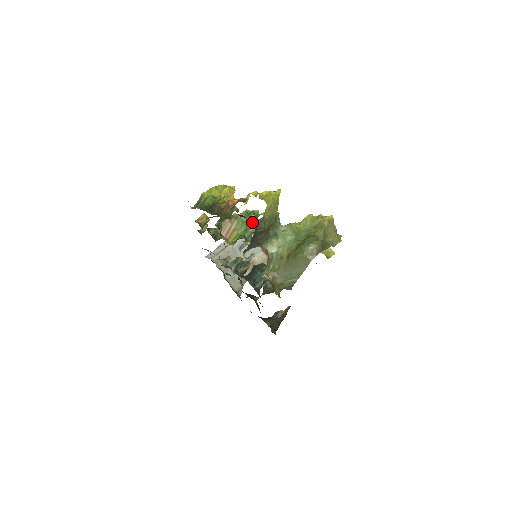
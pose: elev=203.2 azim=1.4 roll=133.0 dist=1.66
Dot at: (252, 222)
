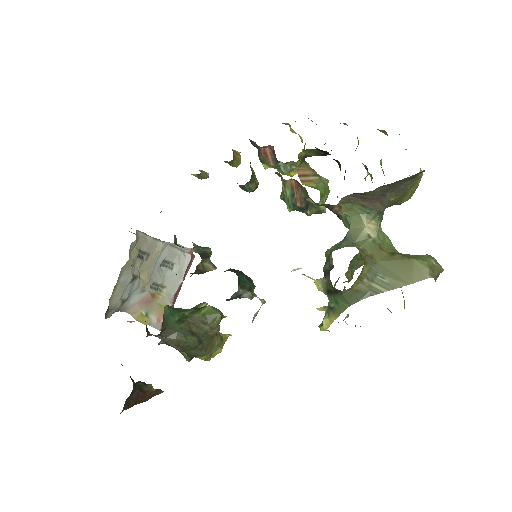
Dot at: (325, 200)
